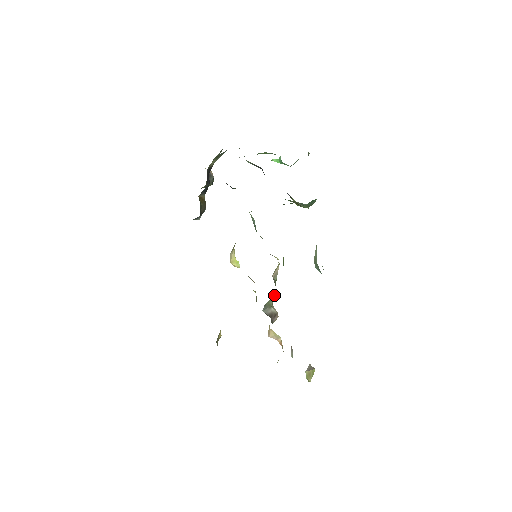
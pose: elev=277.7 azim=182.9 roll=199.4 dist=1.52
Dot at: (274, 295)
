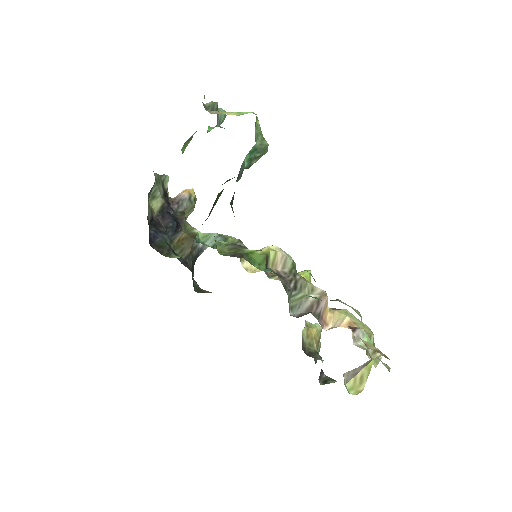
Dot at: (292, 290)
